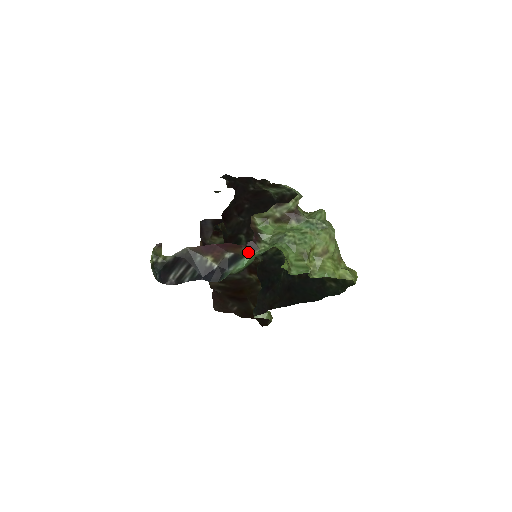
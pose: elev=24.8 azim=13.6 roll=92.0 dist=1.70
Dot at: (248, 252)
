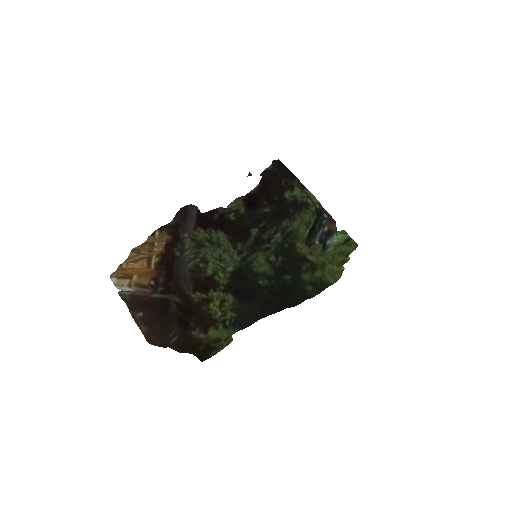
Dot at: occluded
